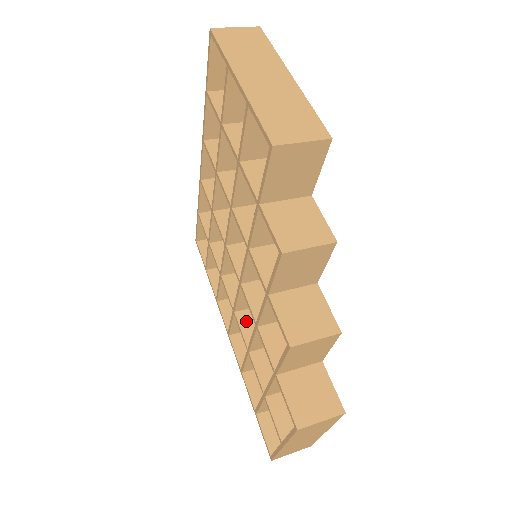
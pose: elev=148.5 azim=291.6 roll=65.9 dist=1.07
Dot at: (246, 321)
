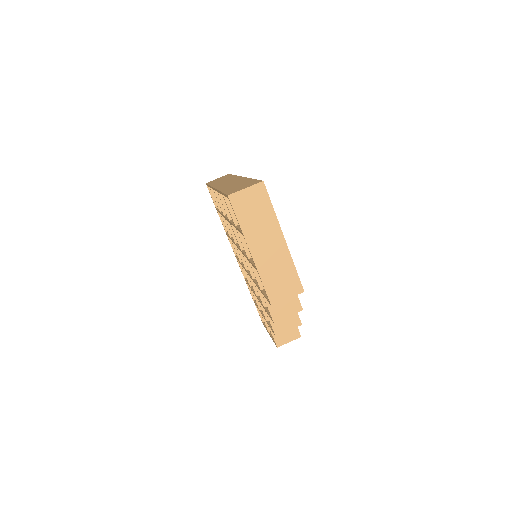
Dot at: occluded
